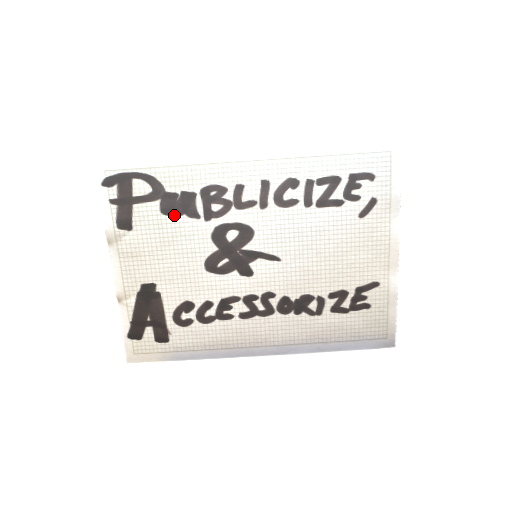
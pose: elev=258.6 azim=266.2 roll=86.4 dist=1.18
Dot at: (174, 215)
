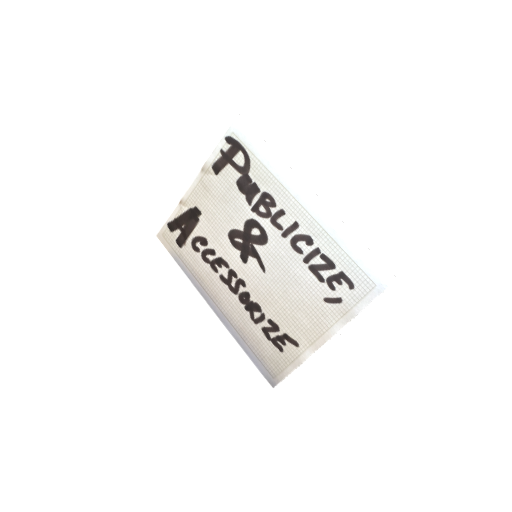
Dot at: (241, 190)
